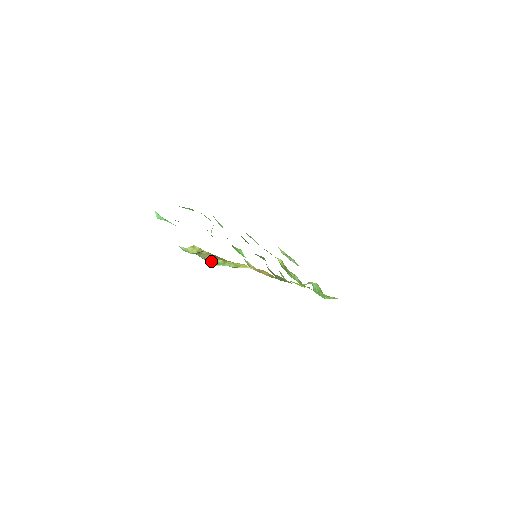
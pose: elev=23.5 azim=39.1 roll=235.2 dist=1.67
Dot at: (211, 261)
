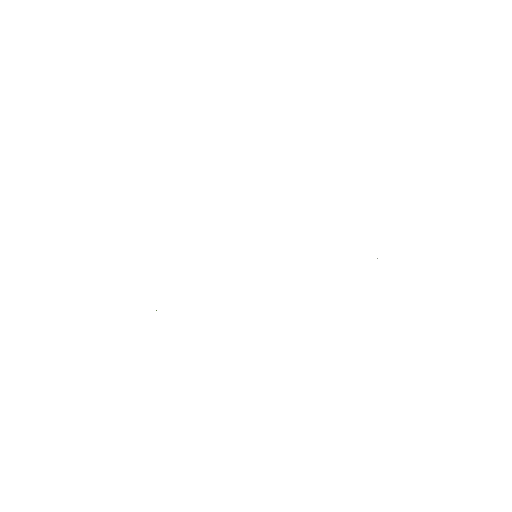
Dot at: occluded
